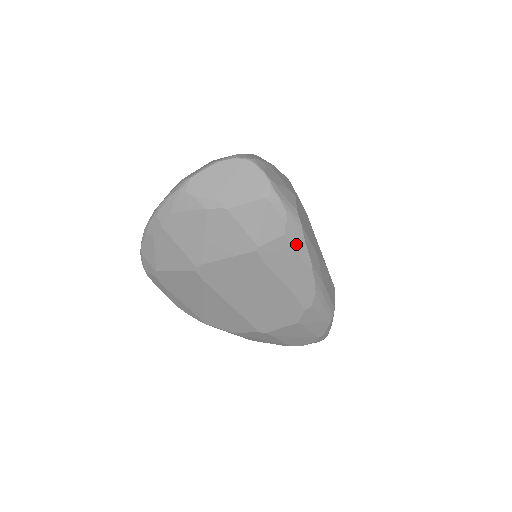
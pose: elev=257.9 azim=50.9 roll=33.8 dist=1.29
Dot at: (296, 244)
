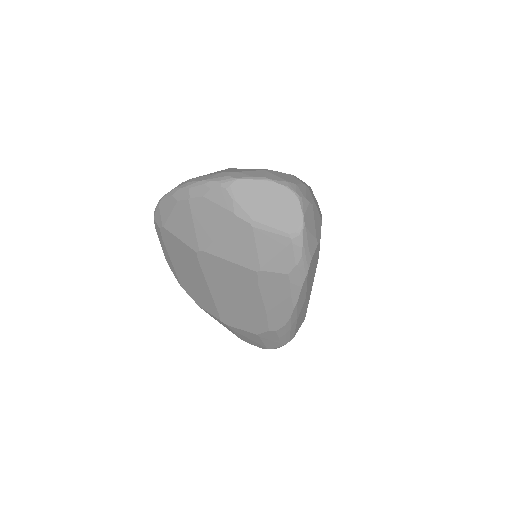
Dot at: (293, 285)
